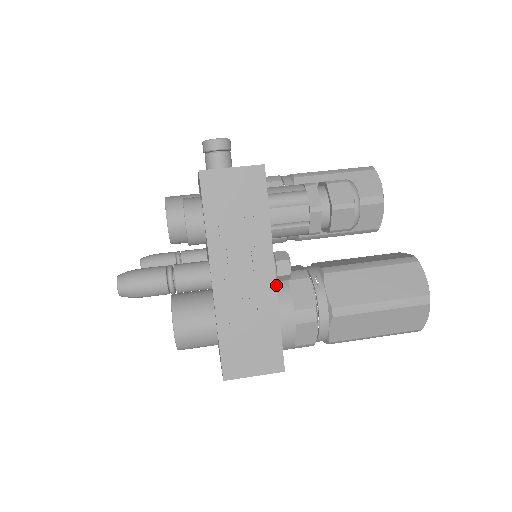
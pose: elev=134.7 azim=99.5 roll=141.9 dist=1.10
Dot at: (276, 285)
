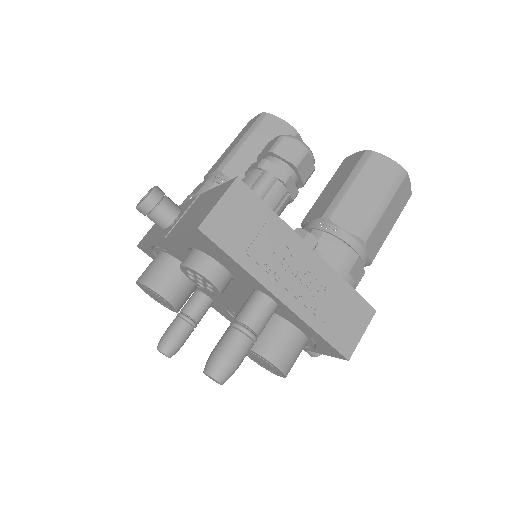
Dot at: (321, 258)
